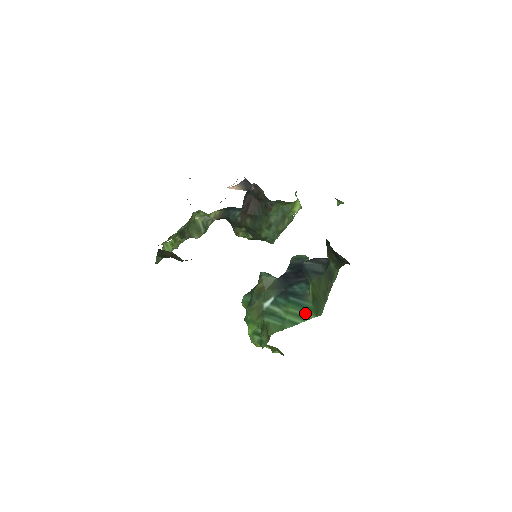
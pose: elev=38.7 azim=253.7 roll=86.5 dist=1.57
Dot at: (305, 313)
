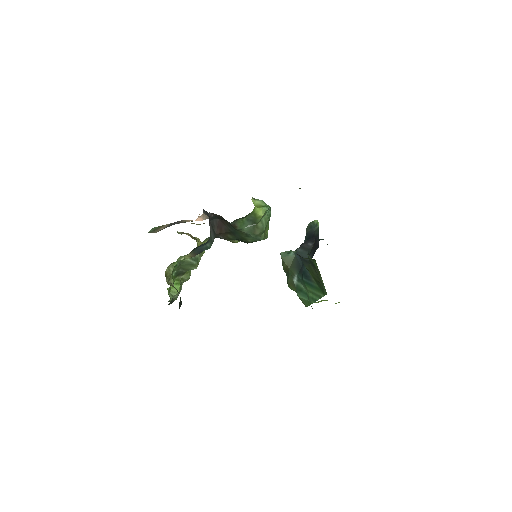
Dot at: (317, 292)
